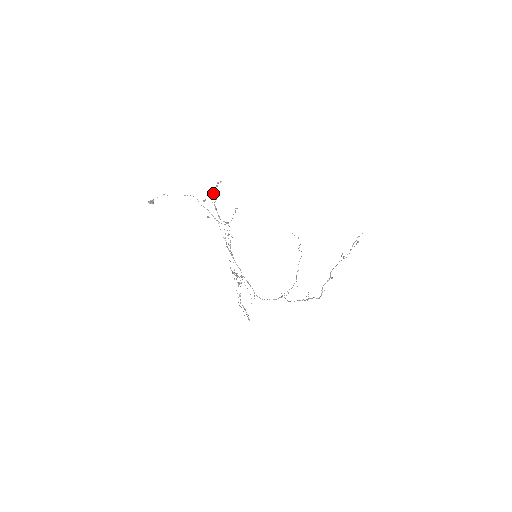
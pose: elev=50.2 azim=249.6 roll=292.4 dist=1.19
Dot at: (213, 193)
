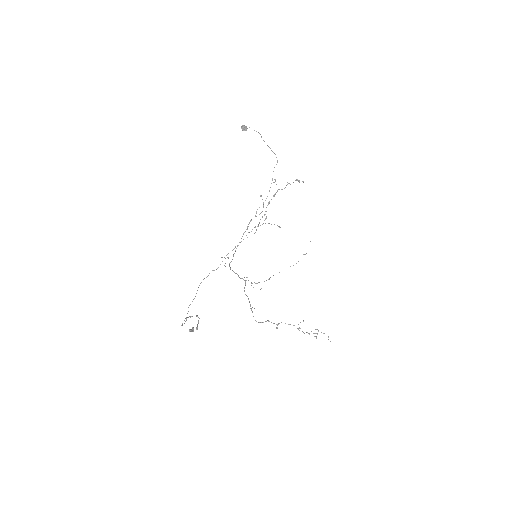
Dot at: occluded
